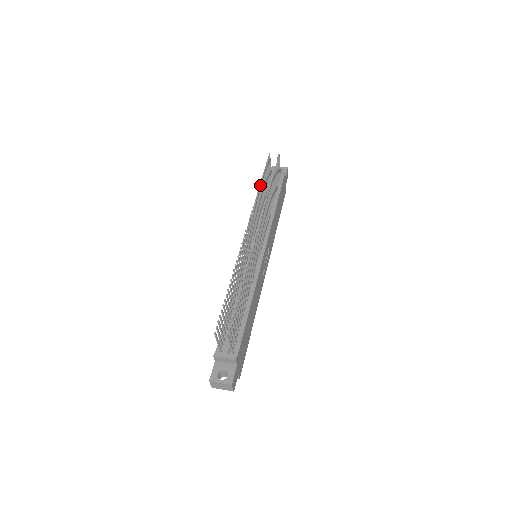
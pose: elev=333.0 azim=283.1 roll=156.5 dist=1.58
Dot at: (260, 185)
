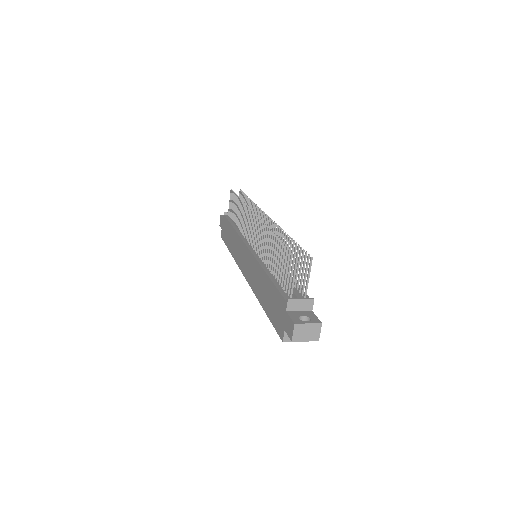
Dot at: (241, 199)
